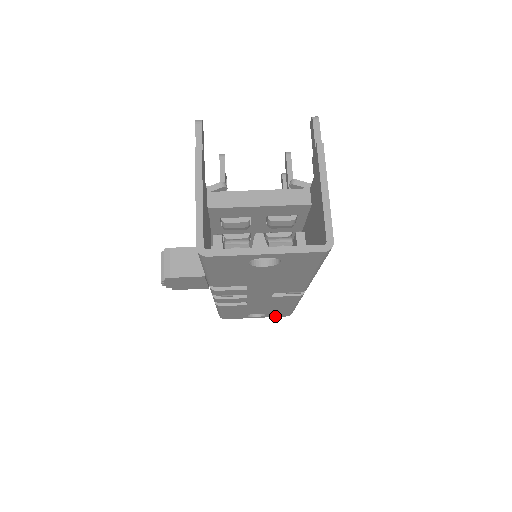
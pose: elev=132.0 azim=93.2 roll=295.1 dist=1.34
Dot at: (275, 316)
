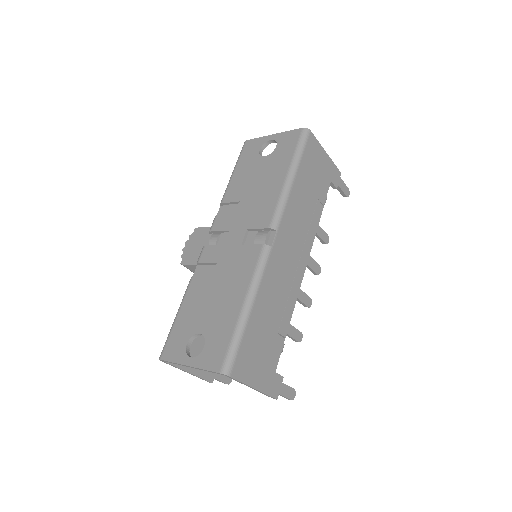
Dot at: (208, 366)
